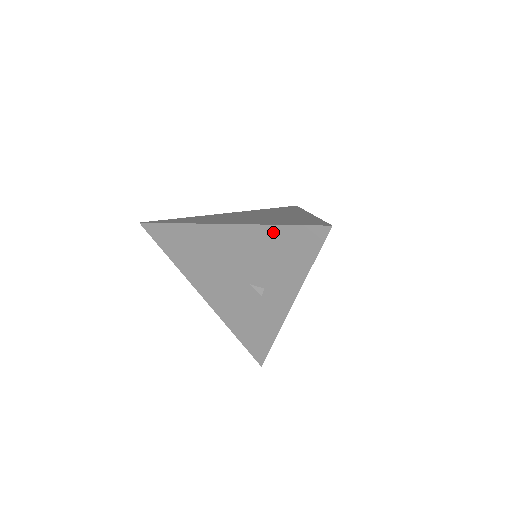
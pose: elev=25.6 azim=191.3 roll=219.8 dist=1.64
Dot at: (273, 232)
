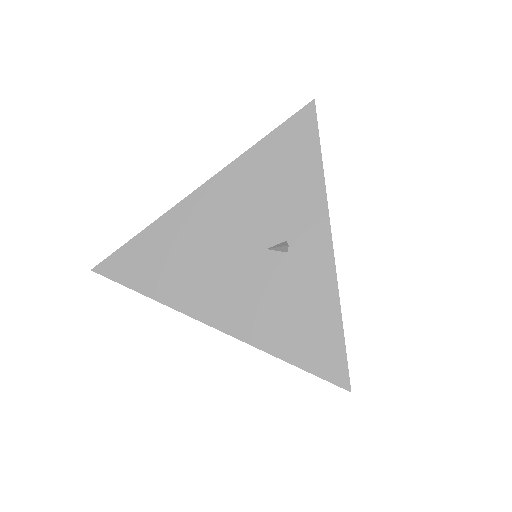
Dot at: (259, 154)
